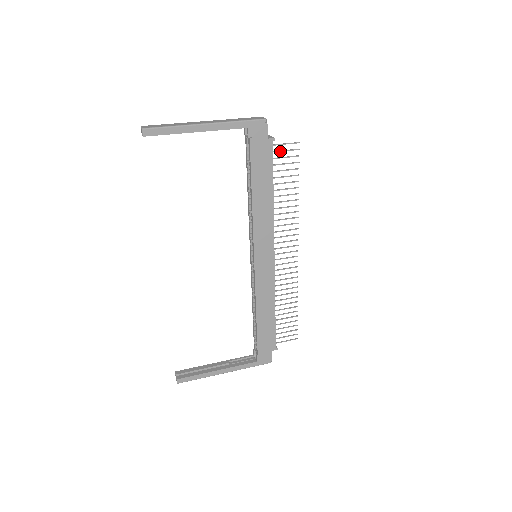
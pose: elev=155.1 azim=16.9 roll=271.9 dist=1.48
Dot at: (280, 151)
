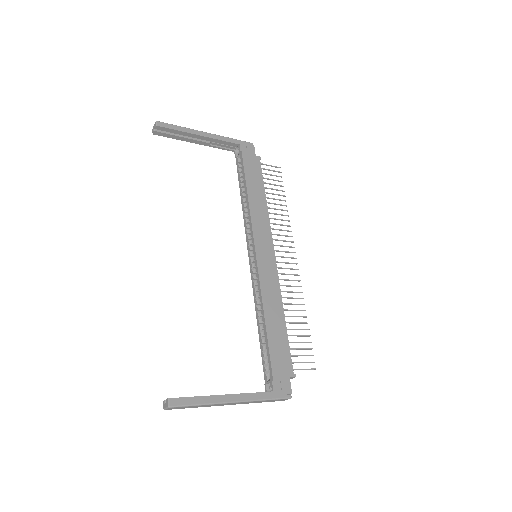
Dot at: (266, 169)
